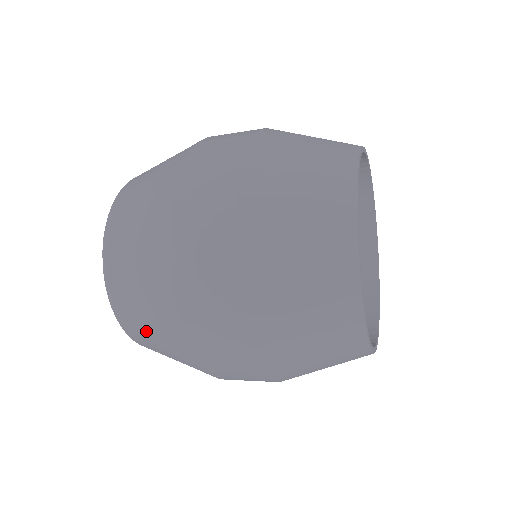
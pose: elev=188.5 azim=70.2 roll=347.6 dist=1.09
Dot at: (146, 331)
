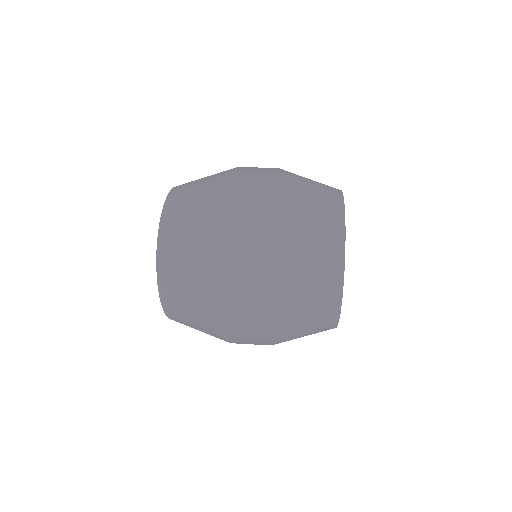
Dot at: occluded
